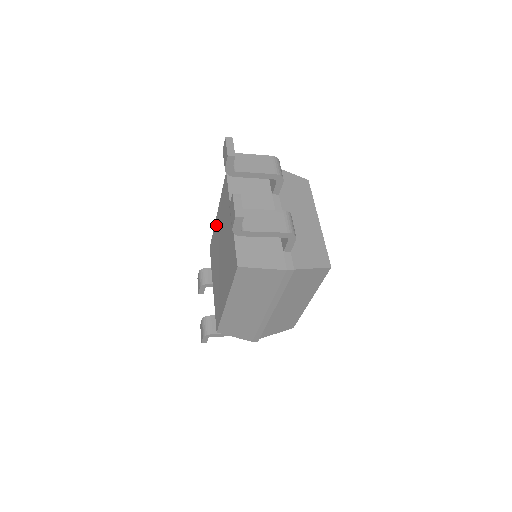
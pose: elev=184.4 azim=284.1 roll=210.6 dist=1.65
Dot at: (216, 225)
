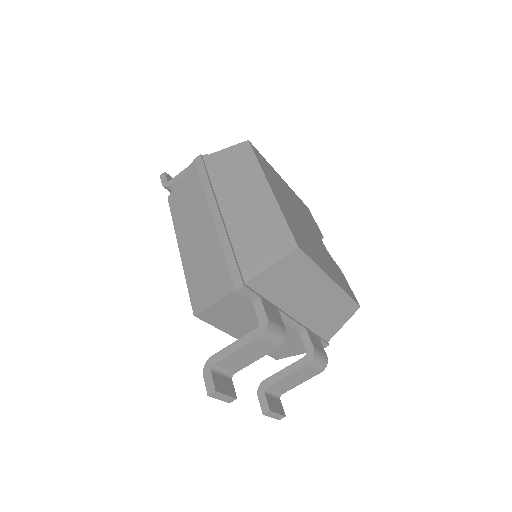
Dot at: occluded
